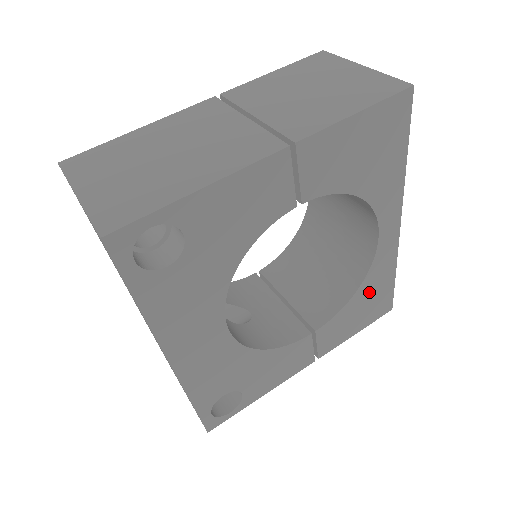
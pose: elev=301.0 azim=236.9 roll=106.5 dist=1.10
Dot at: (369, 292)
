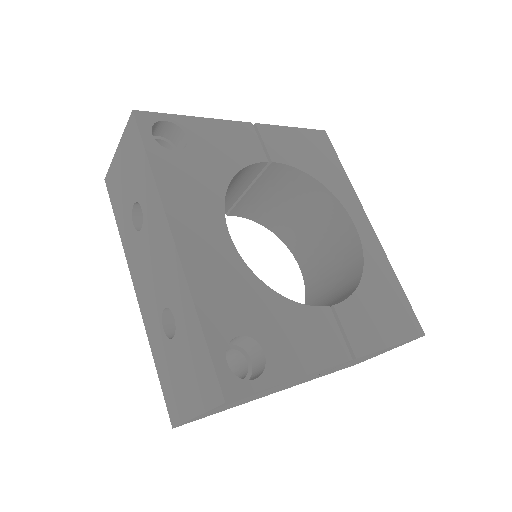
Dot at: (378, 288)
